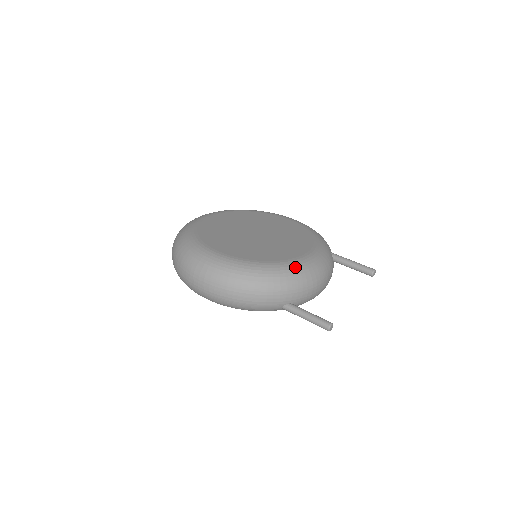
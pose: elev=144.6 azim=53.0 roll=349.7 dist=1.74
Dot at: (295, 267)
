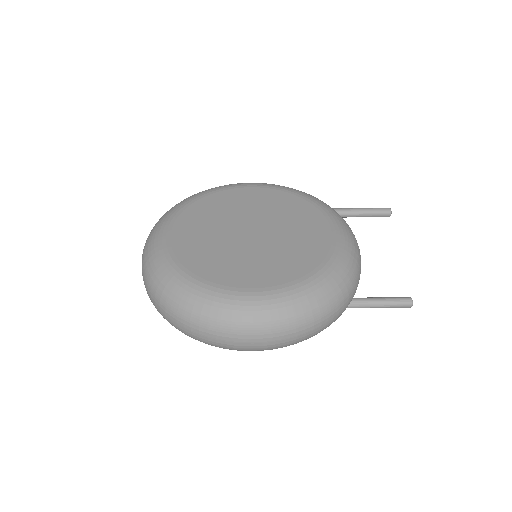
Dot at: (344, 257)
